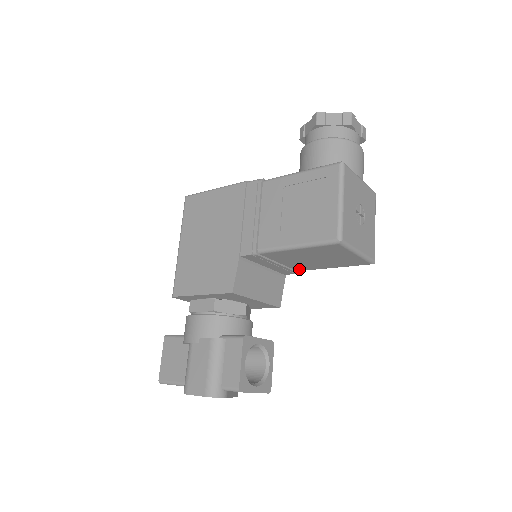
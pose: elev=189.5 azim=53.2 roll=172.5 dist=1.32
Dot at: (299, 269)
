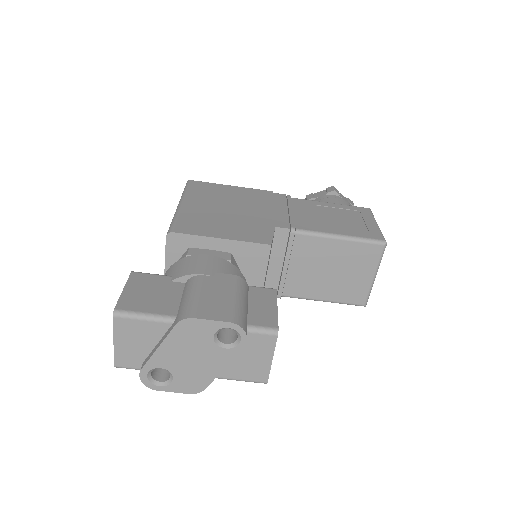
Dot at: (289, 291)
